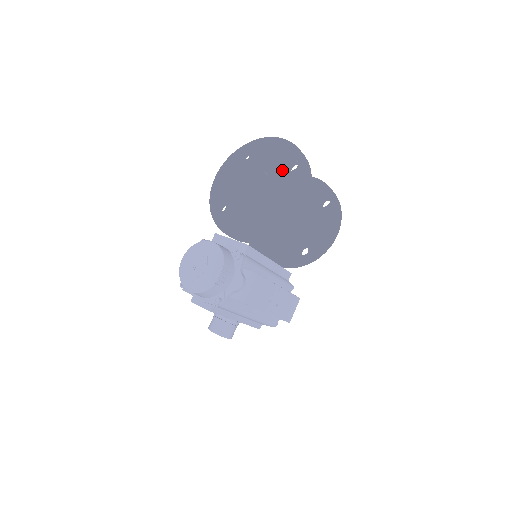
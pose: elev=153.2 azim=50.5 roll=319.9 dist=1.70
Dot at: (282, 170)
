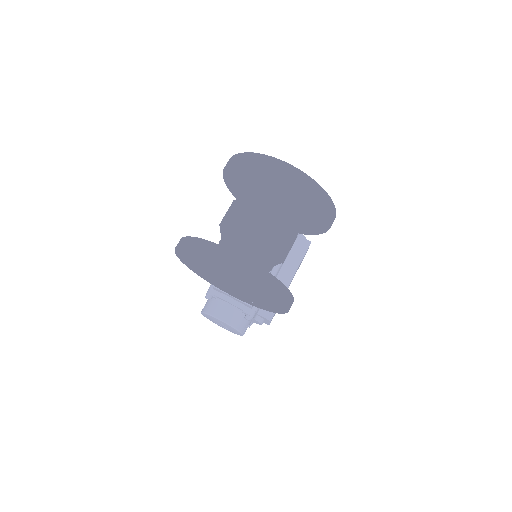
Dot at: (254, 291)
